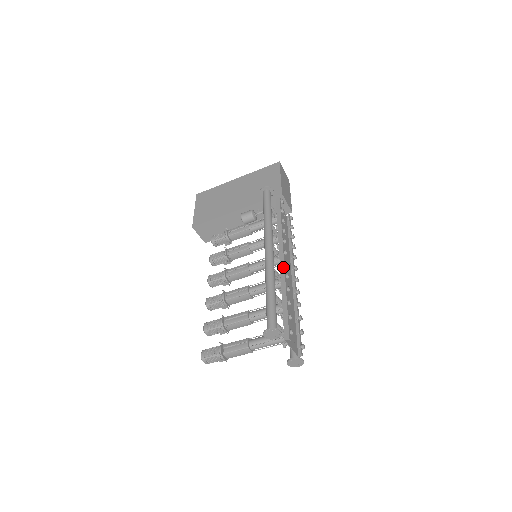
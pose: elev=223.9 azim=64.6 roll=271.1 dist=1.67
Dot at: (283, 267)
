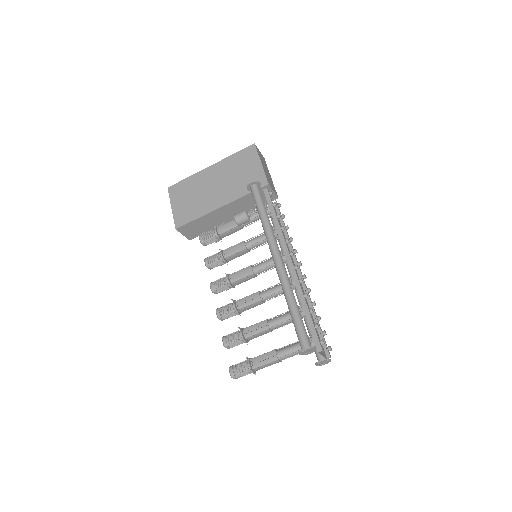
Dot at: (294, 272)
